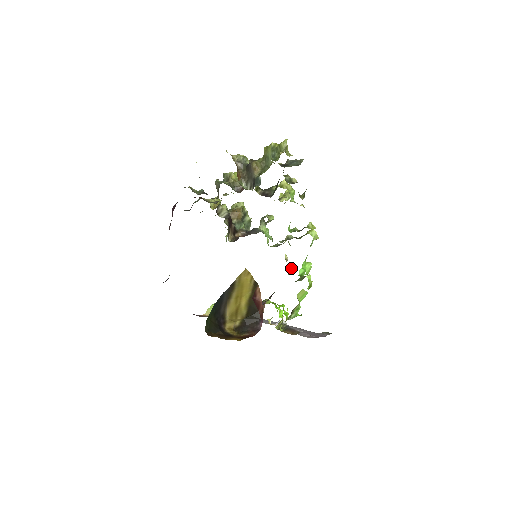
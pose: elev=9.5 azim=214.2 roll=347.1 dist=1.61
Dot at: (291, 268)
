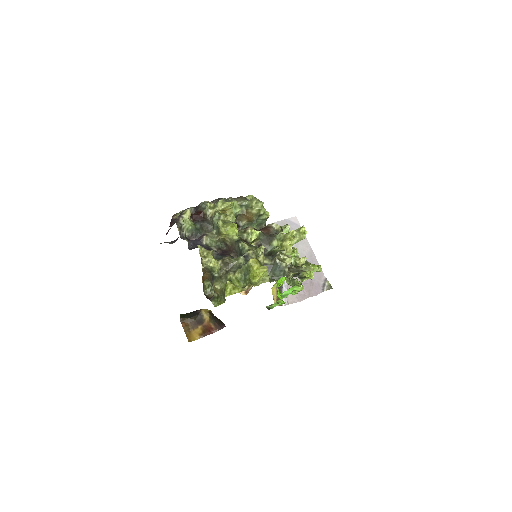
Dot at: occluded
